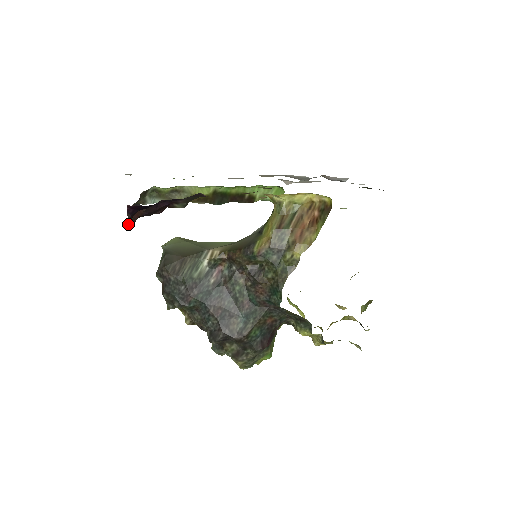
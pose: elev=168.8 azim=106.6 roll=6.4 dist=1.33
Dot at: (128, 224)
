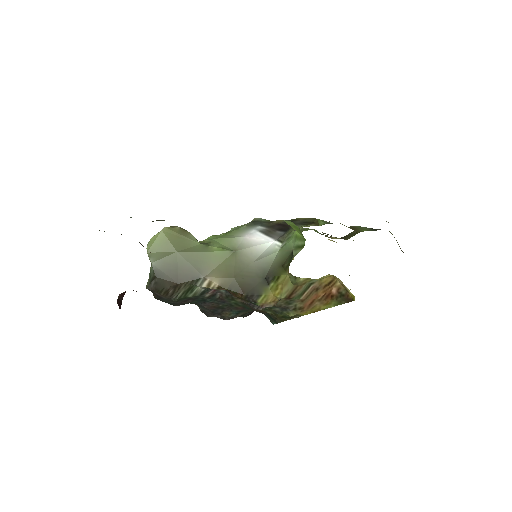
Dot at: occluded
